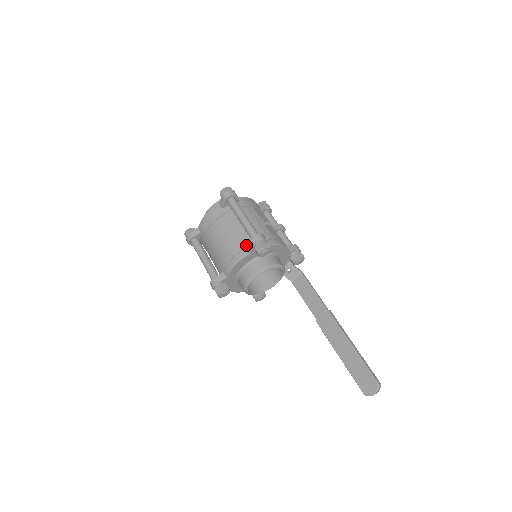
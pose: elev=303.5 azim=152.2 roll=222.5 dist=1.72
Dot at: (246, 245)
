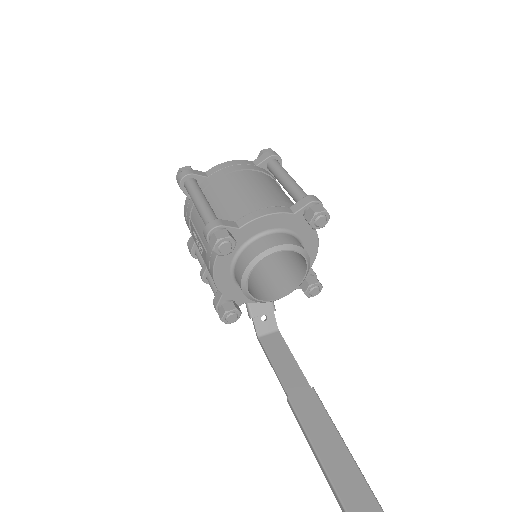
Dot at: (289, 205)
